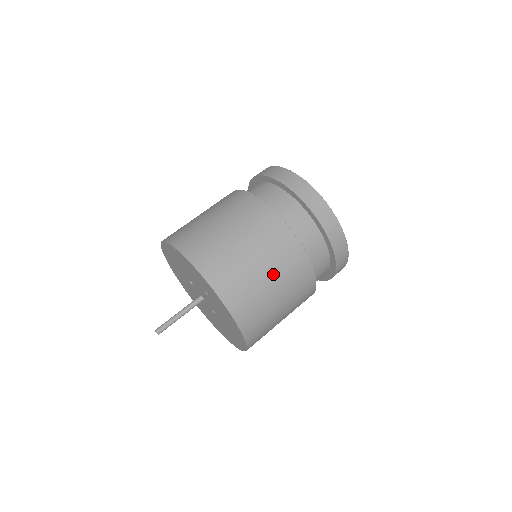
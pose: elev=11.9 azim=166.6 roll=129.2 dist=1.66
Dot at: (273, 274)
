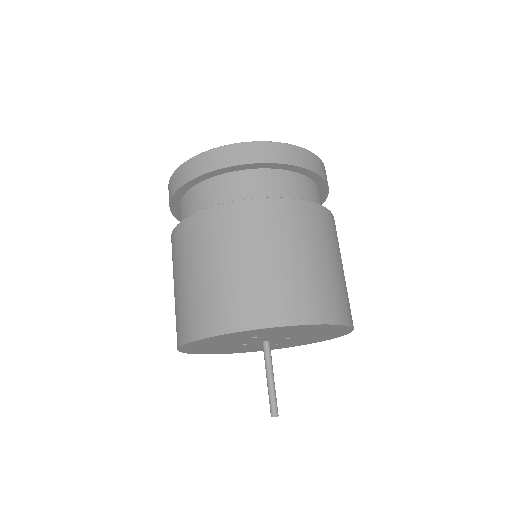
Dot at: (267, 250)
